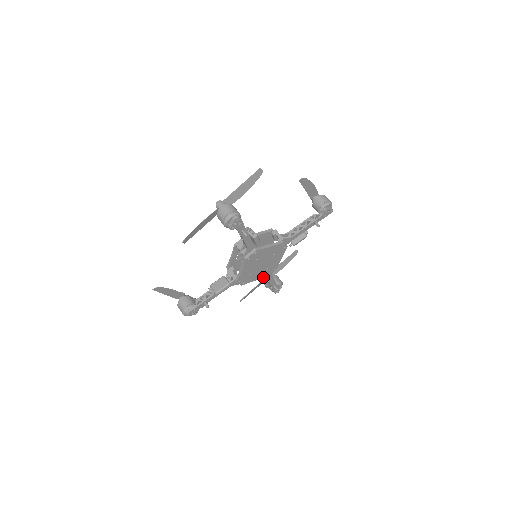
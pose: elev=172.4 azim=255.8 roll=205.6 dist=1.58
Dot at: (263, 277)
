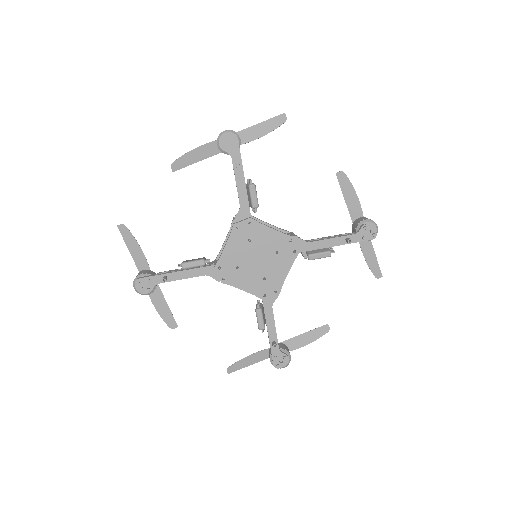
Dot at: (256, 295)
